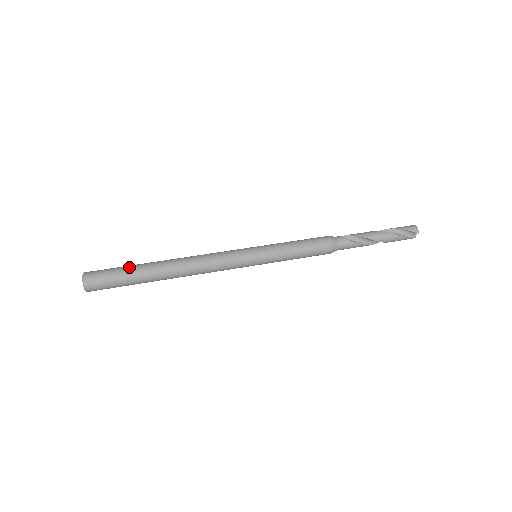
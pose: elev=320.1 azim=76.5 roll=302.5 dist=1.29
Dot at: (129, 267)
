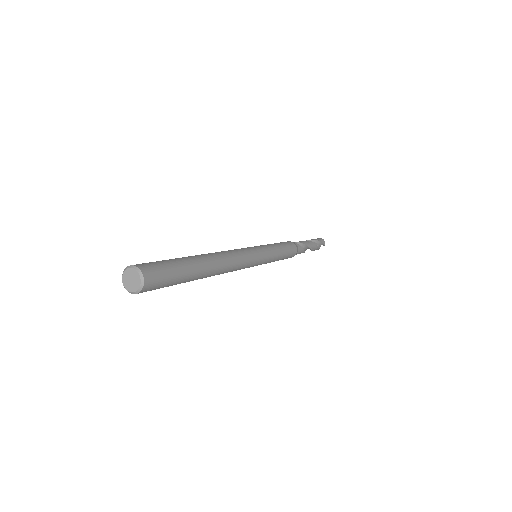
Dot at: (180, 261)
